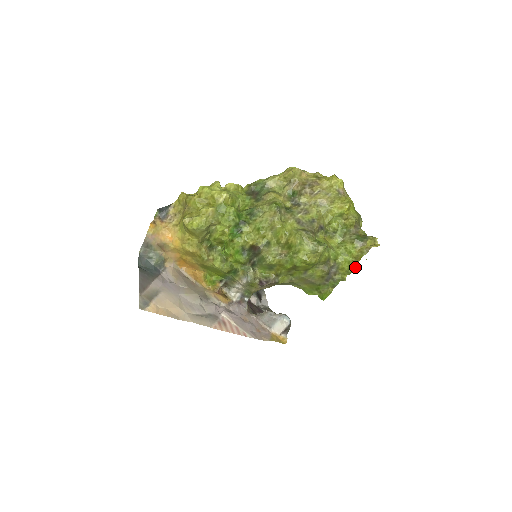
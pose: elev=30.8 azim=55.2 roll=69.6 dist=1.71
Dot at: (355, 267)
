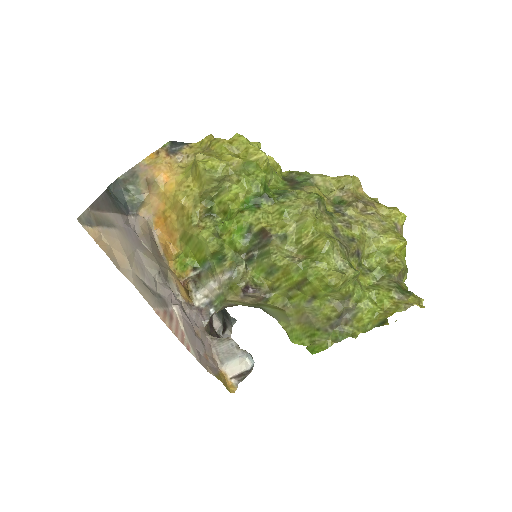
Dot at: (378, 324)
